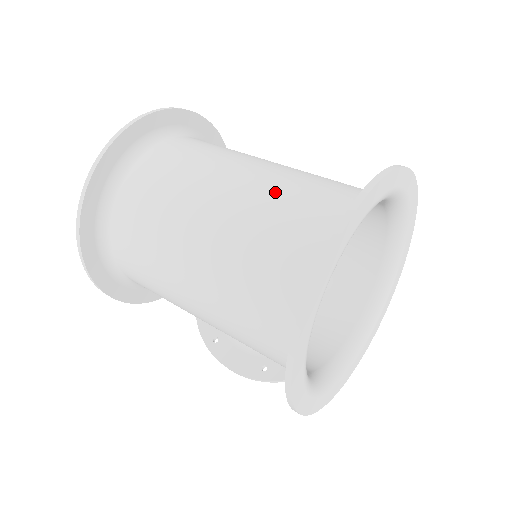
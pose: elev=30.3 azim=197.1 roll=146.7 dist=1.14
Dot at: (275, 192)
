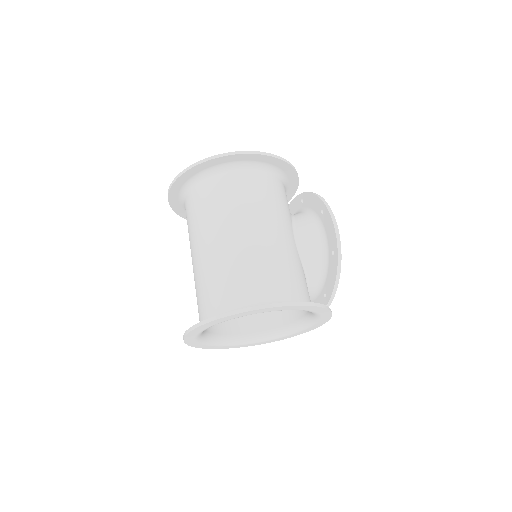
Dot at: (202, 277)
